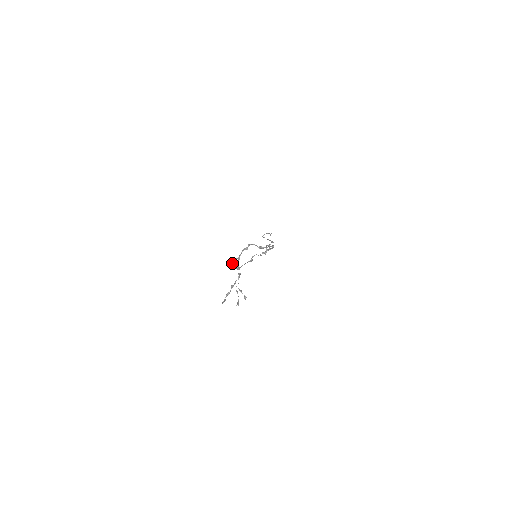
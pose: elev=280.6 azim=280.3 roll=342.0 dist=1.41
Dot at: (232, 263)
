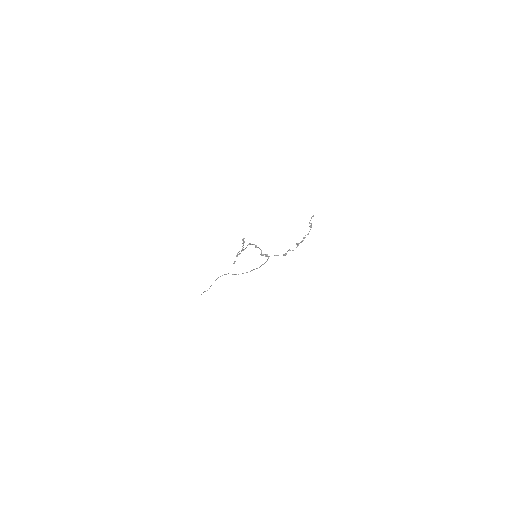
Dot at: occluded
